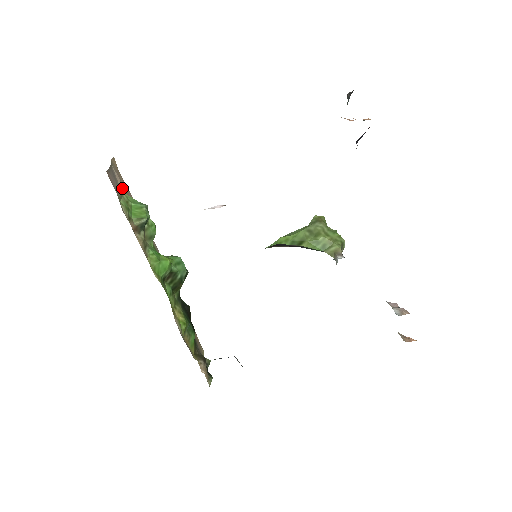
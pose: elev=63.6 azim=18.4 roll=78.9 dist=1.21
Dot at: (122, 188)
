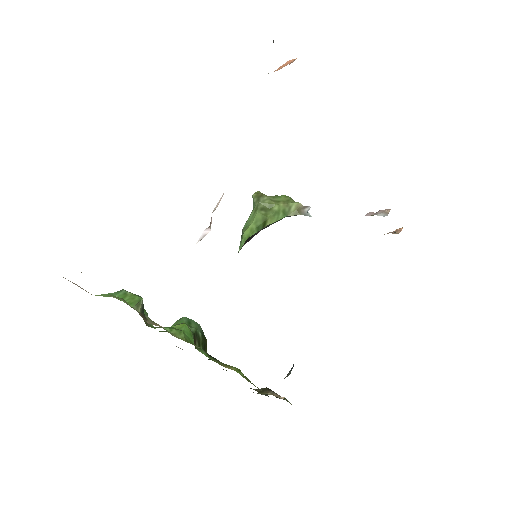
Dot at: occluded
